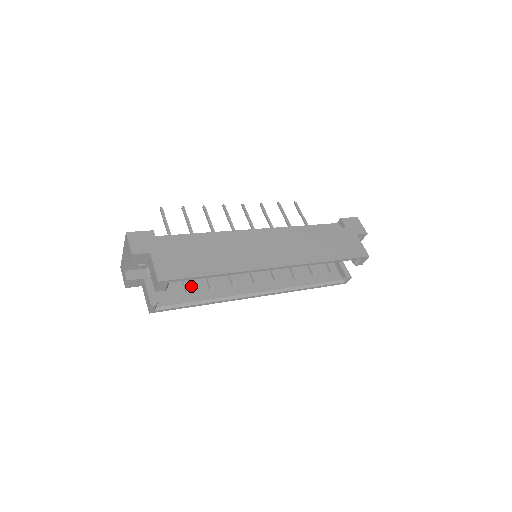
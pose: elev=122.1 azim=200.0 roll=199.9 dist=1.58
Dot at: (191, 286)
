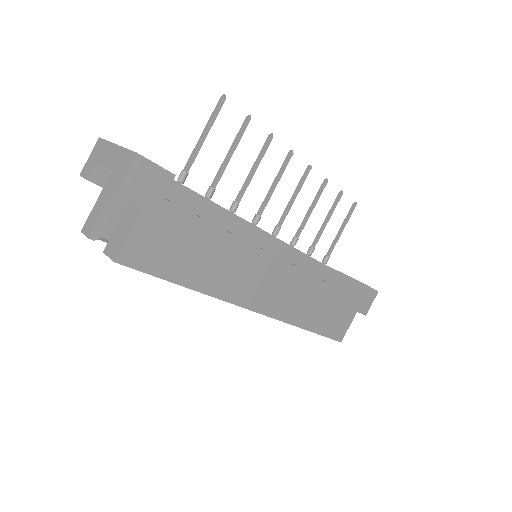
Dot at: occluded
